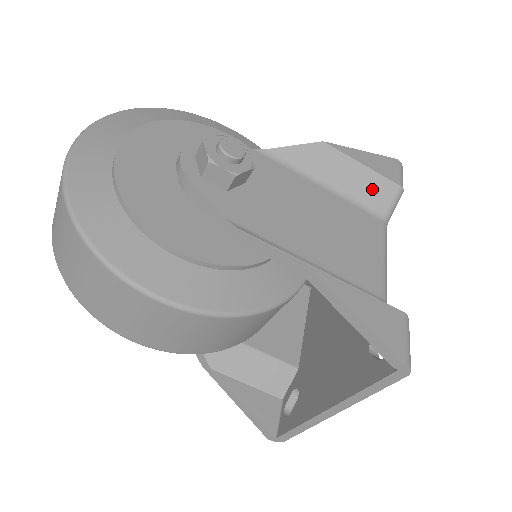
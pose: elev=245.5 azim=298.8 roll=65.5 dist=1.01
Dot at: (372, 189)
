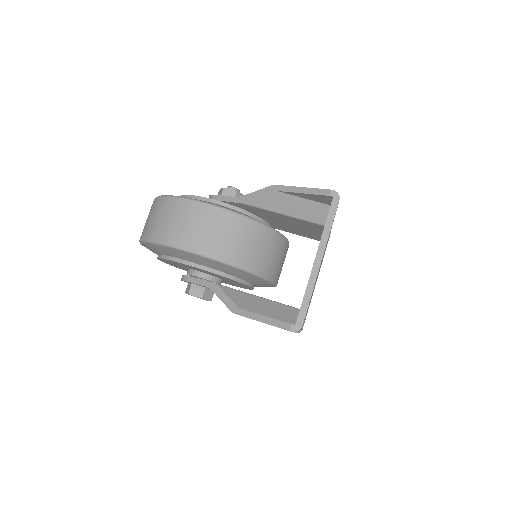
Dot at: occluded
